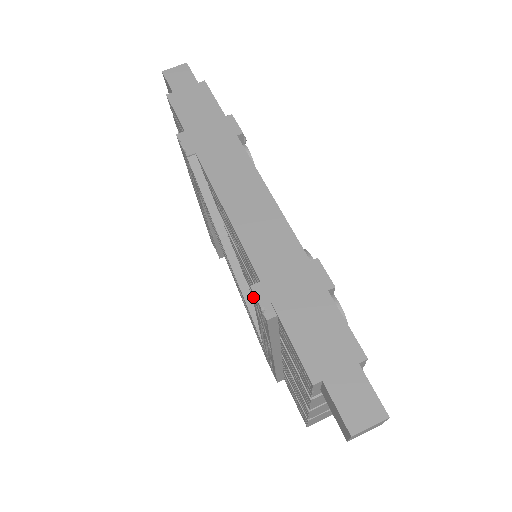
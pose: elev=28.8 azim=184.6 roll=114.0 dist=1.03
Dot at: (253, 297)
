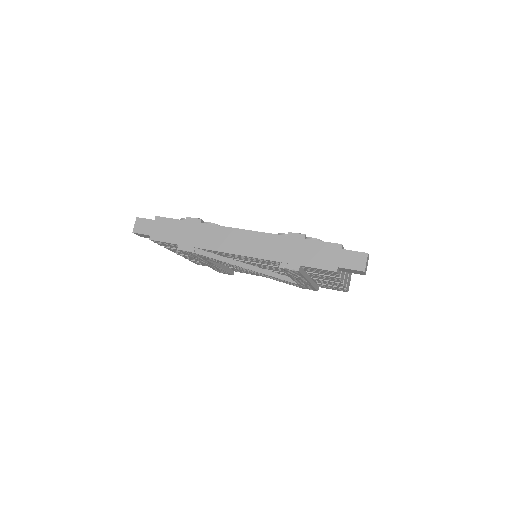
Dot at: occluded
